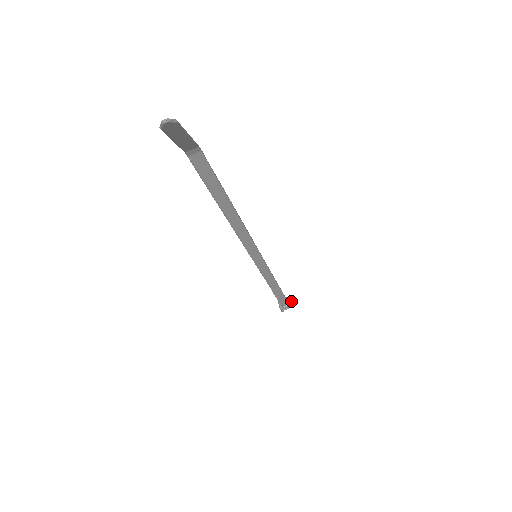
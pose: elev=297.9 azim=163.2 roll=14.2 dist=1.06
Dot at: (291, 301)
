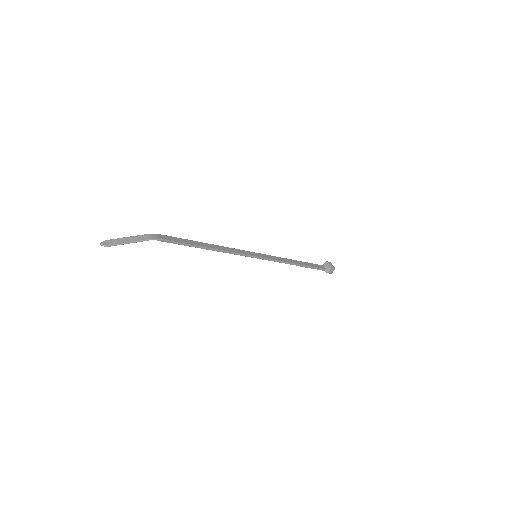
Dot at: (329, 271)
